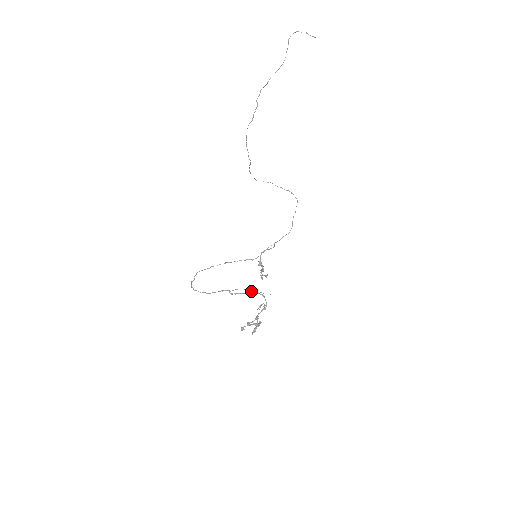
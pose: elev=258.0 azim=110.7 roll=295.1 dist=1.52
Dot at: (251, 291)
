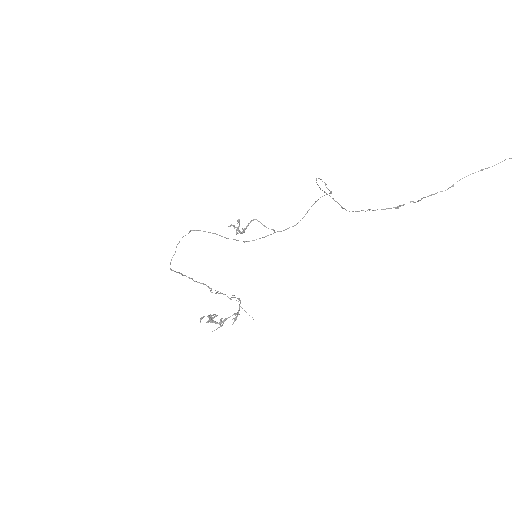
Dot at: (232, 295)
